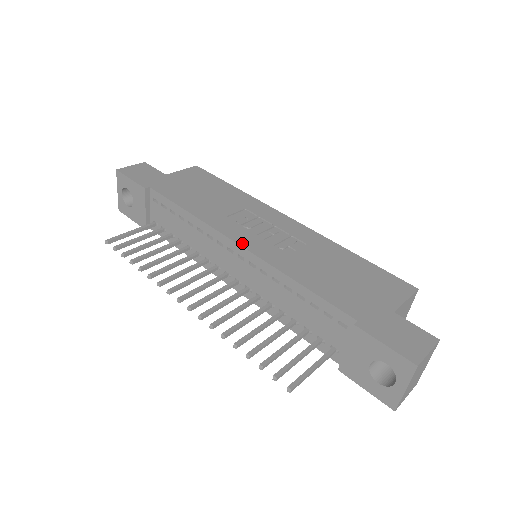
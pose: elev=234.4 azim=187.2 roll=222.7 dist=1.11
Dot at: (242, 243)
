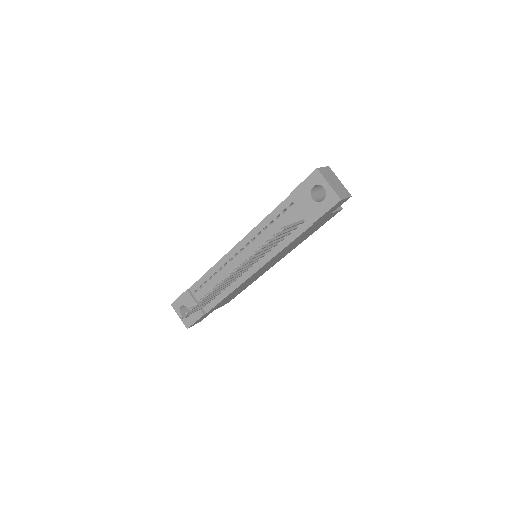
Dot at: (237, 244)
